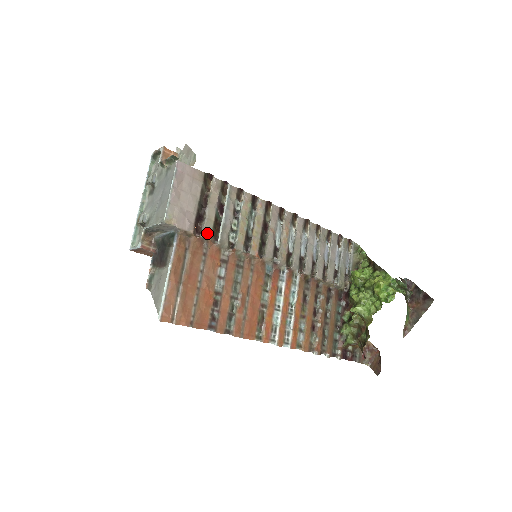
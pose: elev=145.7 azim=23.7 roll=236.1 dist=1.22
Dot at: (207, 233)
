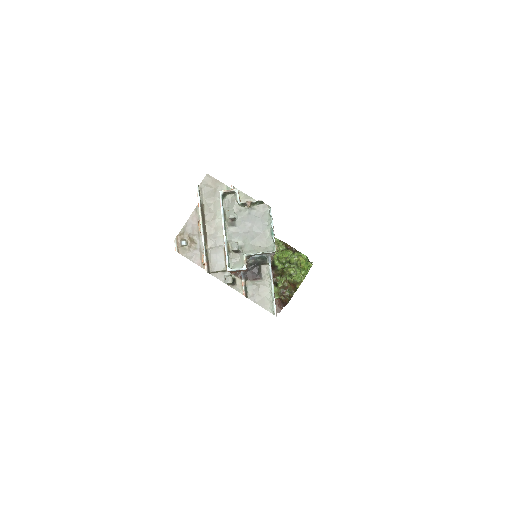
Dot at: occluded
